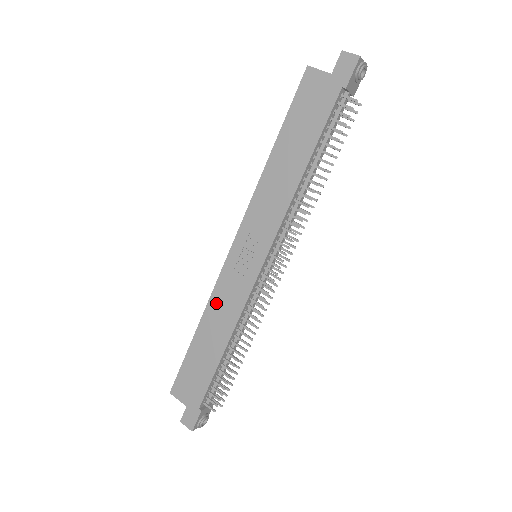
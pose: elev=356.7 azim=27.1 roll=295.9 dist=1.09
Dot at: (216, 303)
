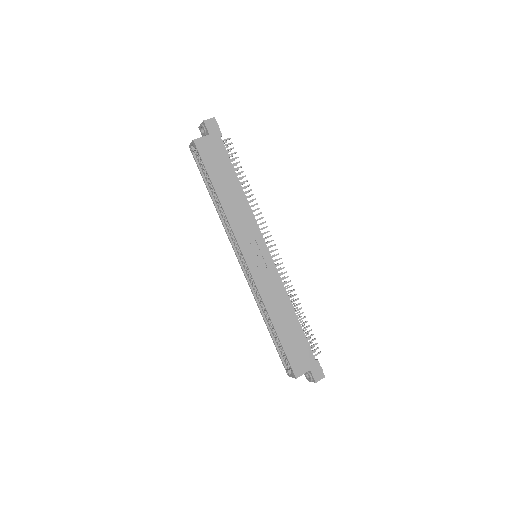
Dot at: (268, 299)
